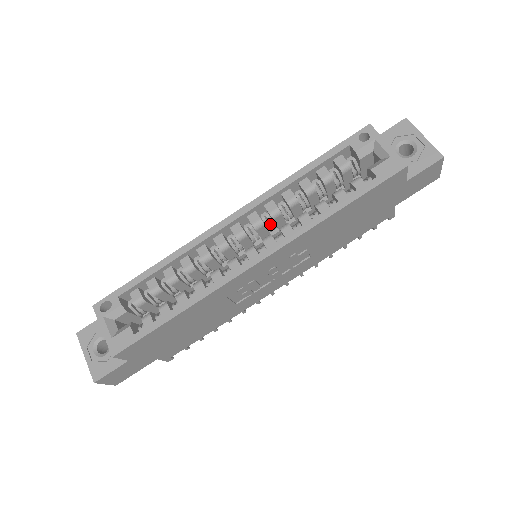
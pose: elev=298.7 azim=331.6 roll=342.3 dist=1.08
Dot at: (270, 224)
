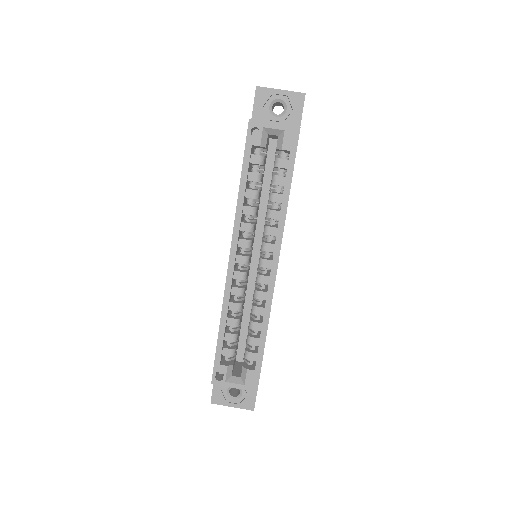
Dot at: (245, 231)
